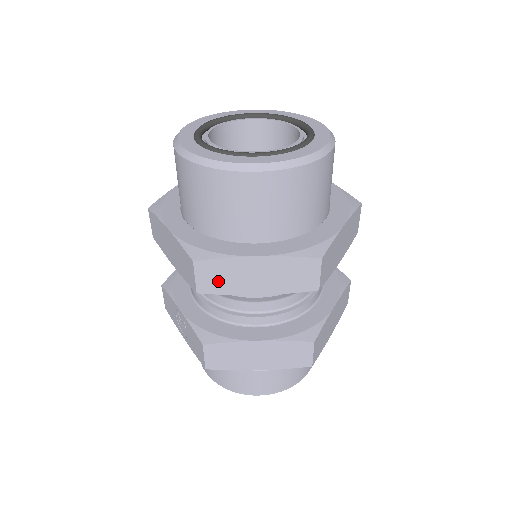
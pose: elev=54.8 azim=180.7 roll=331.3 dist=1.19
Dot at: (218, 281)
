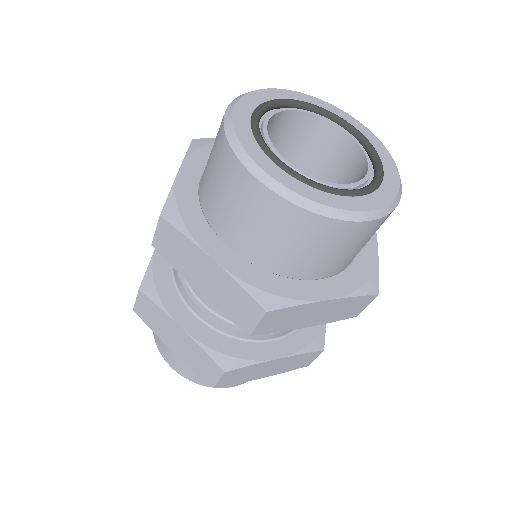
Dot at: (172, 250)
